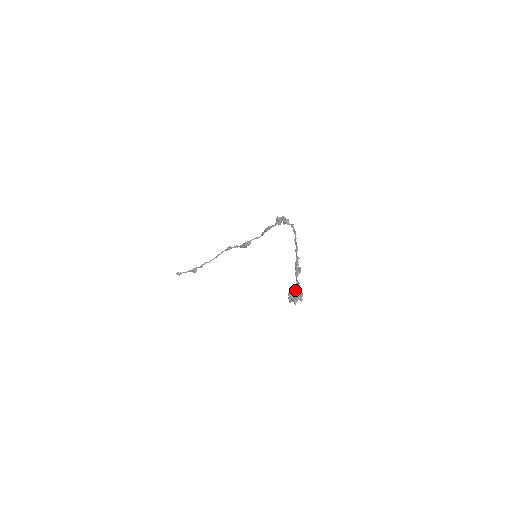
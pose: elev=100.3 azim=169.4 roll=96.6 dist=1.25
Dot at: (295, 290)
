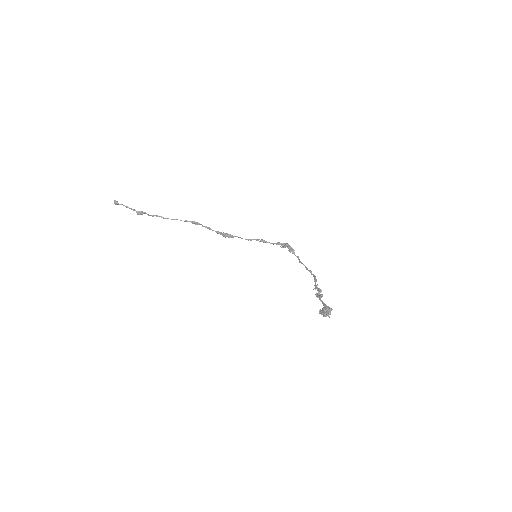
Dot at: occluded
